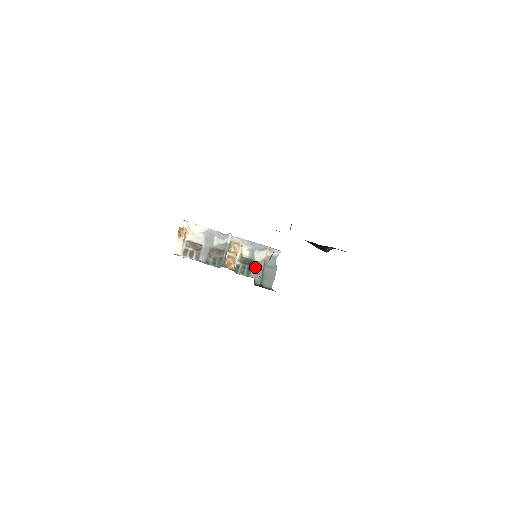
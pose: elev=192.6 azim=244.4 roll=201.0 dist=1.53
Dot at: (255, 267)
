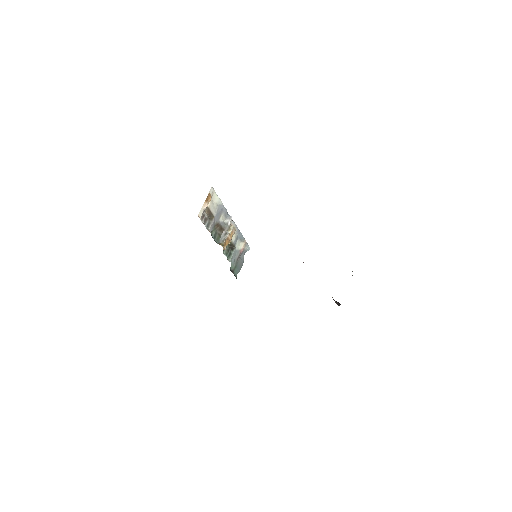
Dot at: (234, 254)
